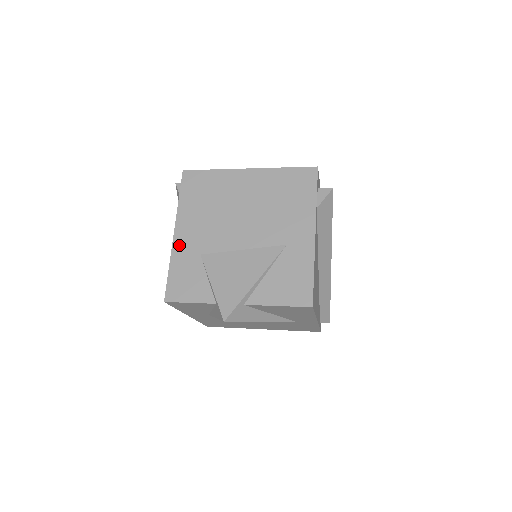
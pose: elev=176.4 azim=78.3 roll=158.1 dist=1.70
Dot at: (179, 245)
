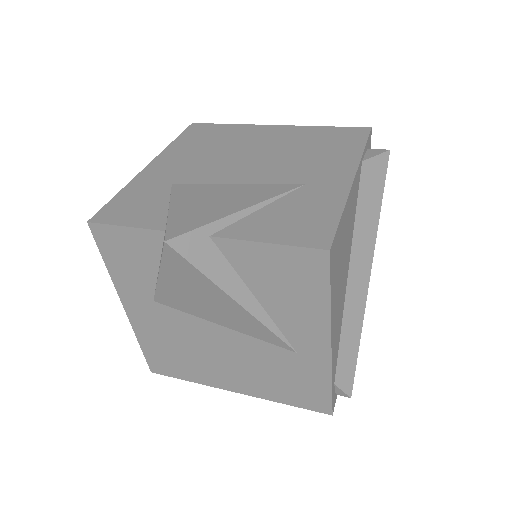
Dot at: (148, 174)
